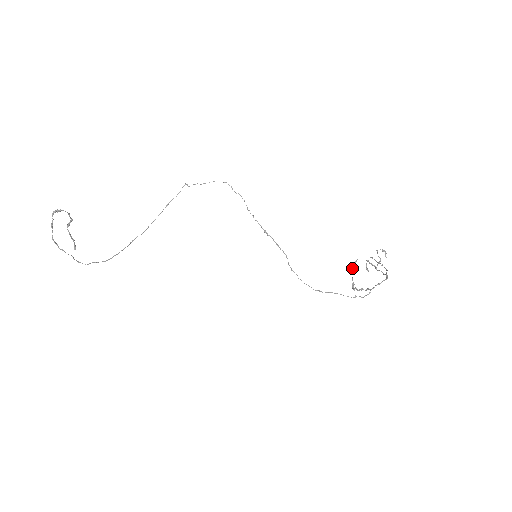
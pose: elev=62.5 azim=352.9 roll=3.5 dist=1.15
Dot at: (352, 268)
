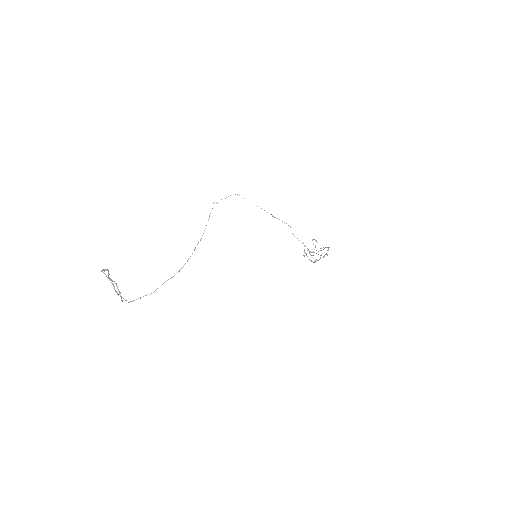
Dot at: occluded
